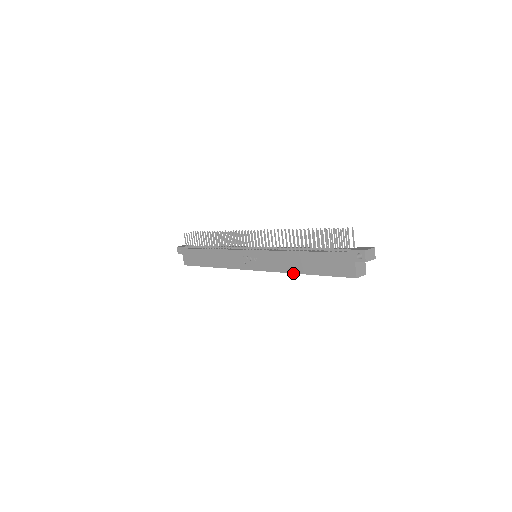
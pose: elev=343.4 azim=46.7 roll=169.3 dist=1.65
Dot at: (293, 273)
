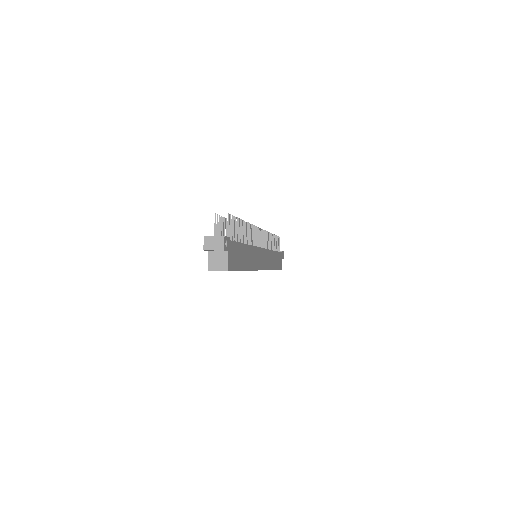
Dot at: occluded
